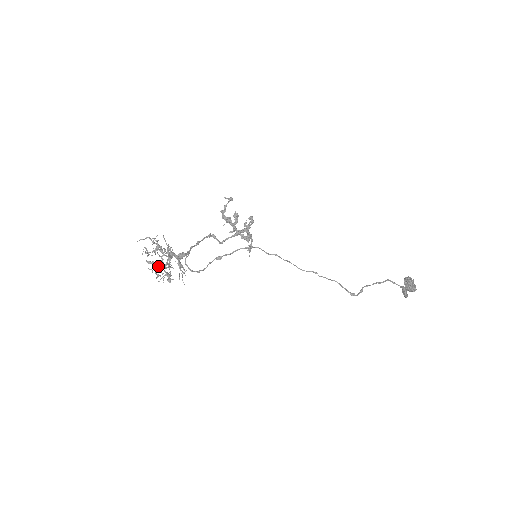
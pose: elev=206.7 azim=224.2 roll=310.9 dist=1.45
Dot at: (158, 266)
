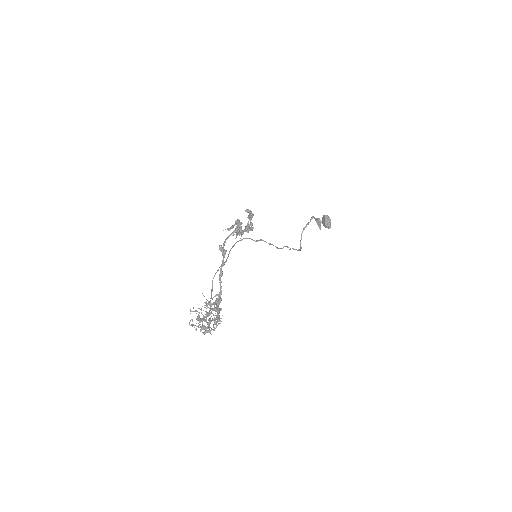
Dot at: occluded
